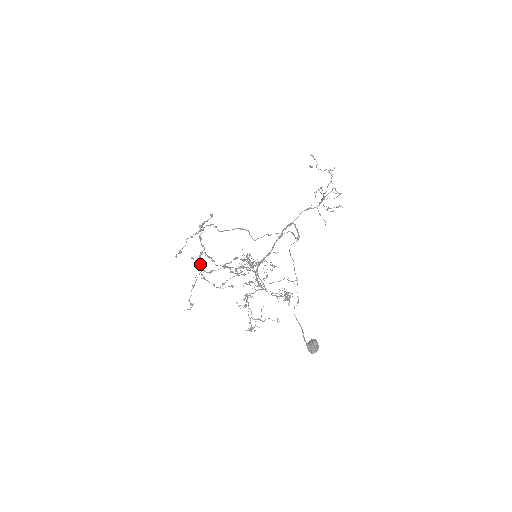
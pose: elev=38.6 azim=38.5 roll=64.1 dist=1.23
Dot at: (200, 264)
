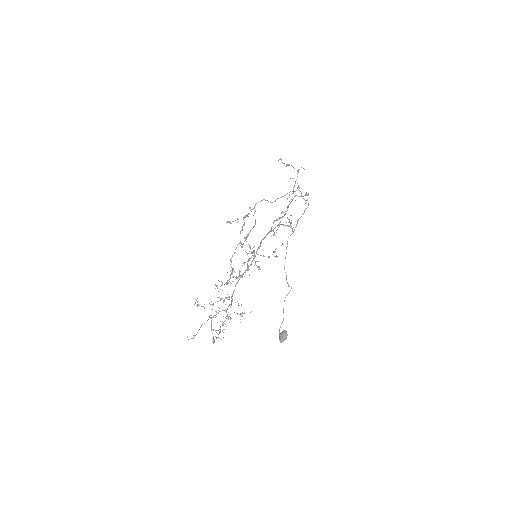
Dot at: occluded
